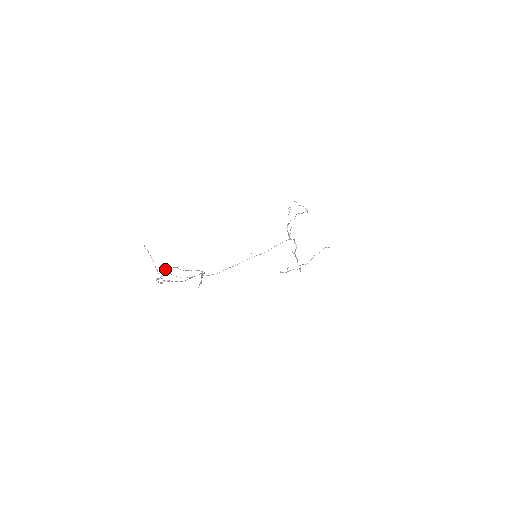
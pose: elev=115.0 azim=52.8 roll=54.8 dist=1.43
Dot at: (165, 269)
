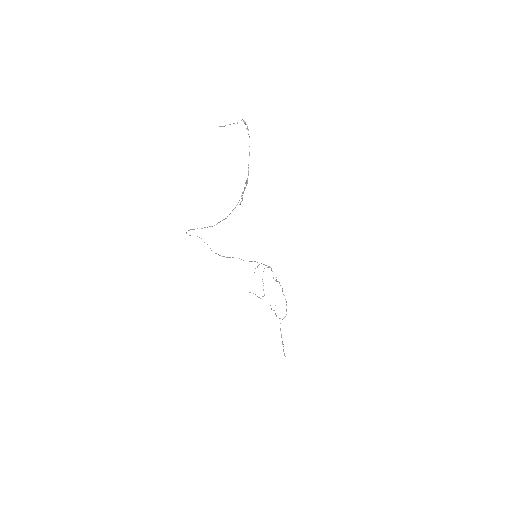
Dot at: (188, 230)
